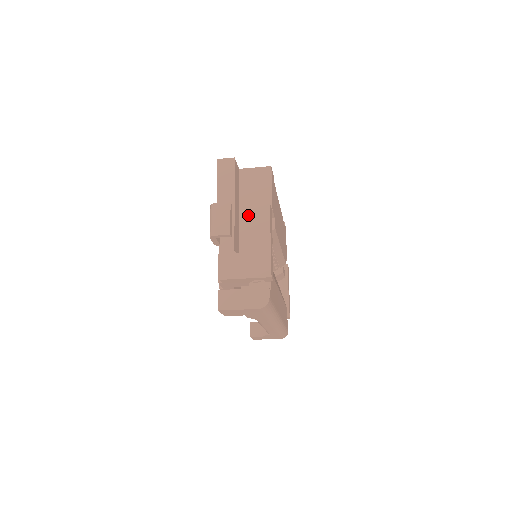
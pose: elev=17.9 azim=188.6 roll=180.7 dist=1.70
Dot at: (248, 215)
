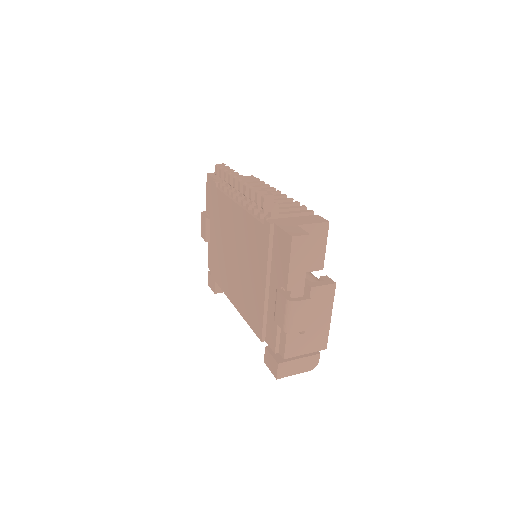
Dot at: (316, 298)
